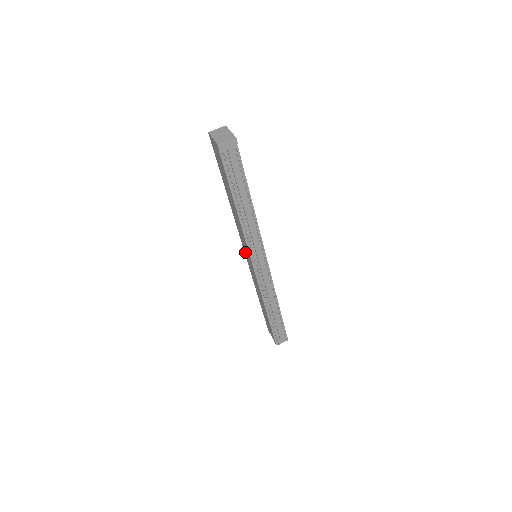
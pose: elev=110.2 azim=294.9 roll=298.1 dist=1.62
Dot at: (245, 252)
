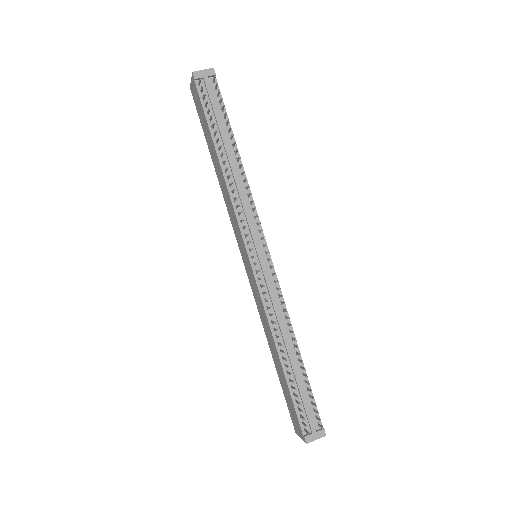
Dot at: (242, 255)
